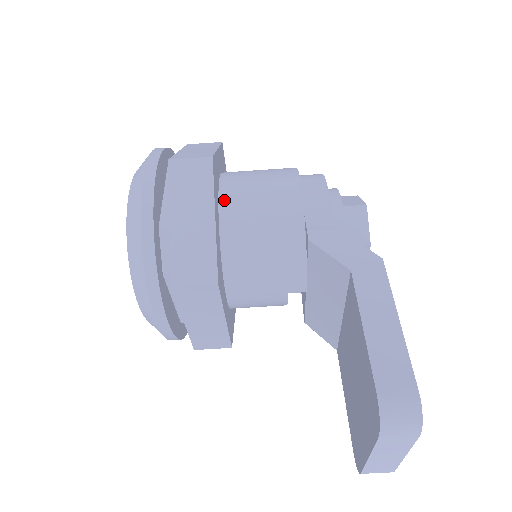
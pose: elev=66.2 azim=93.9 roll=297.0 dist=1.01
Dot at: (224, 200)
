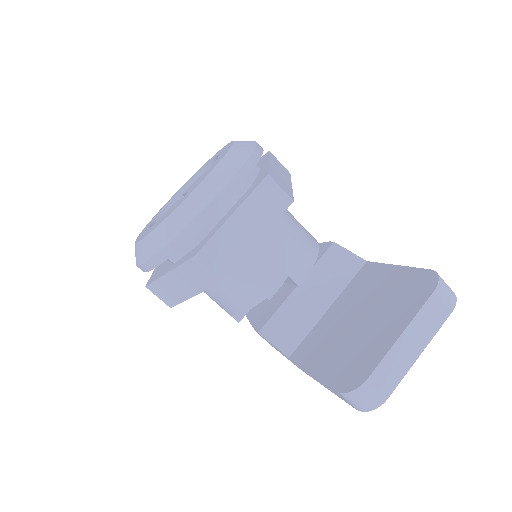
Dot at: occluded
